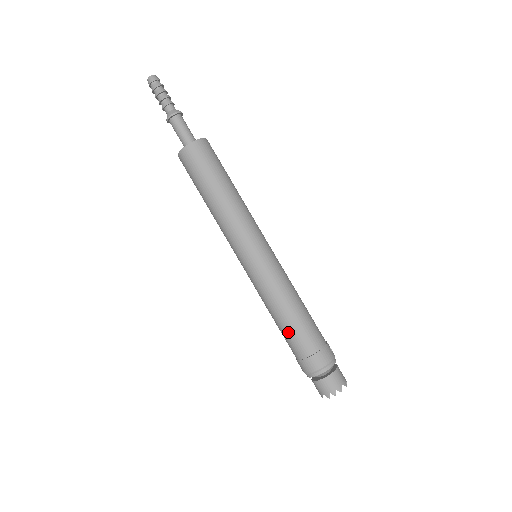
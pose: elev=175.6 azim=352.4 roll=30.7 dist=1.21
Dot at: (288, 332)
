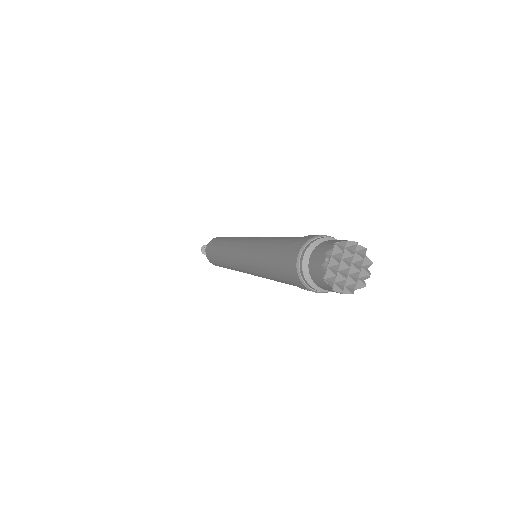
Dot at: (271, 266)
